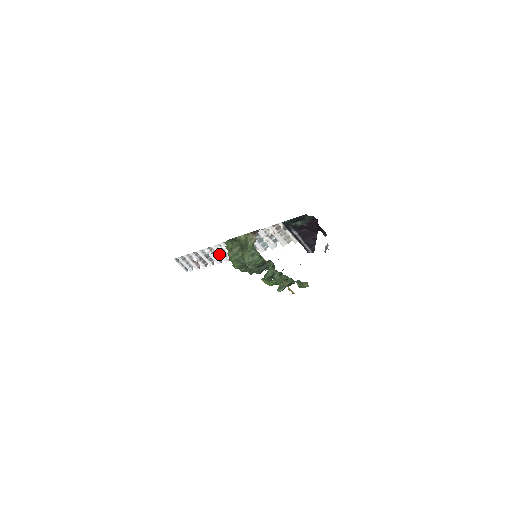
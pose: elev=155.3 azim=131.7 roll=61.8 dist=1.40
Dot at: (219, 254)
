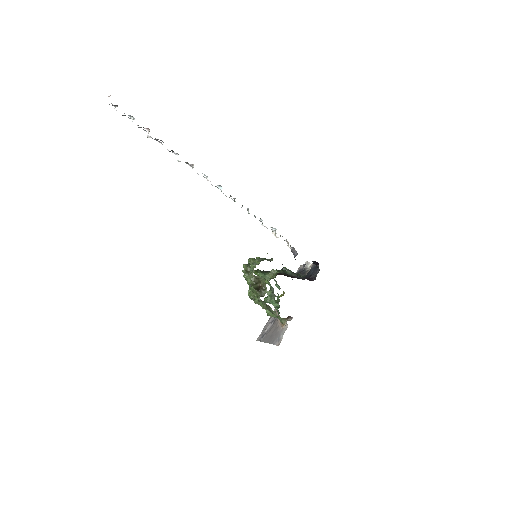
Dot at: occluded
